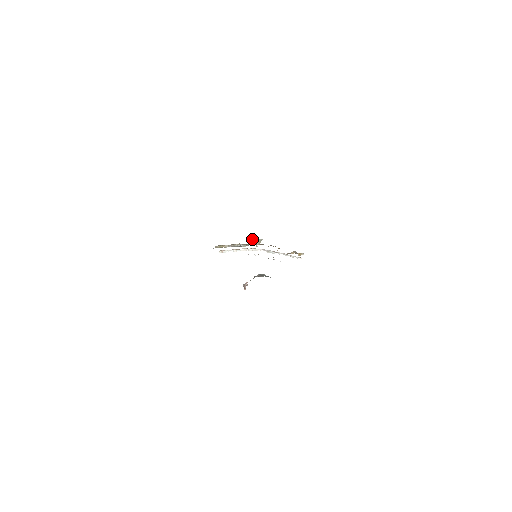
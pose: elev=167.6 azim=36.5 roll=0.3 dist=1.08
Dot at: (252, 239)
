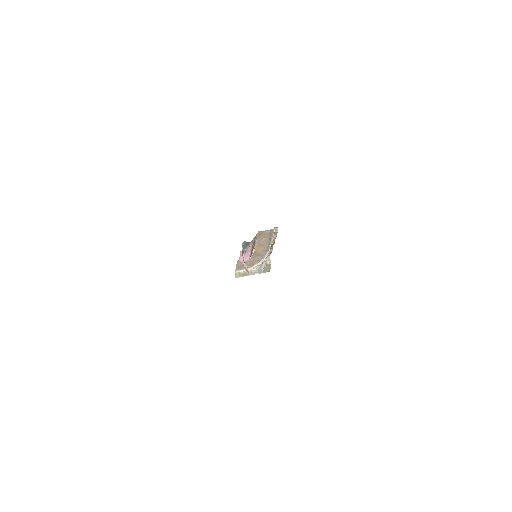
Dot at: (264, 262)
